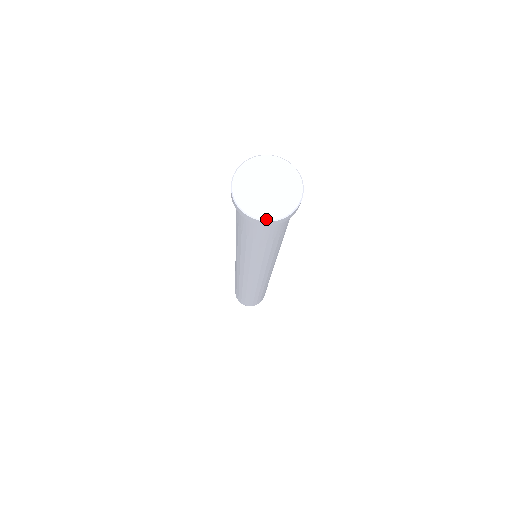
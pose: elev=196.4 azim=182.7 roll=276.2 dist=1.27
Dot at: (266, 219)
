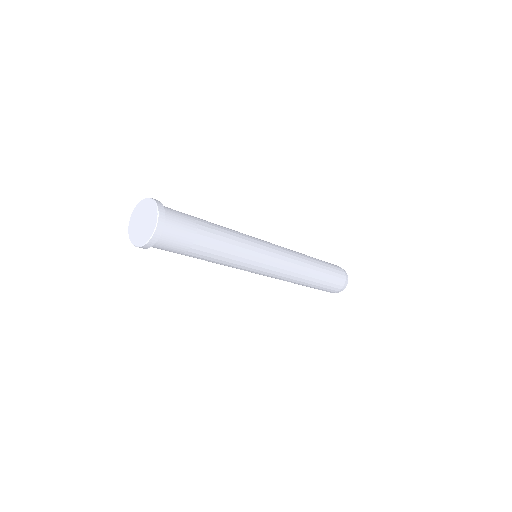
Dot at: (147, 241)
